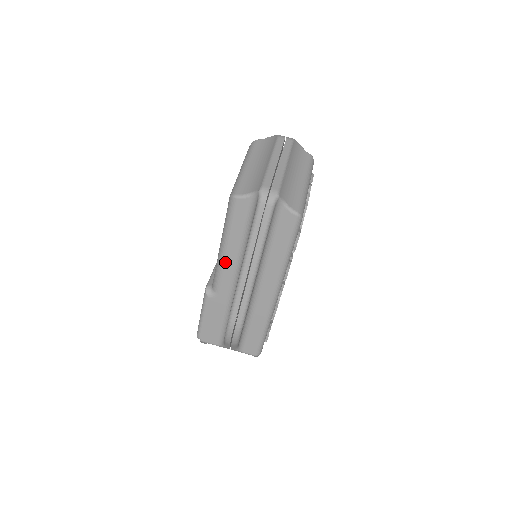
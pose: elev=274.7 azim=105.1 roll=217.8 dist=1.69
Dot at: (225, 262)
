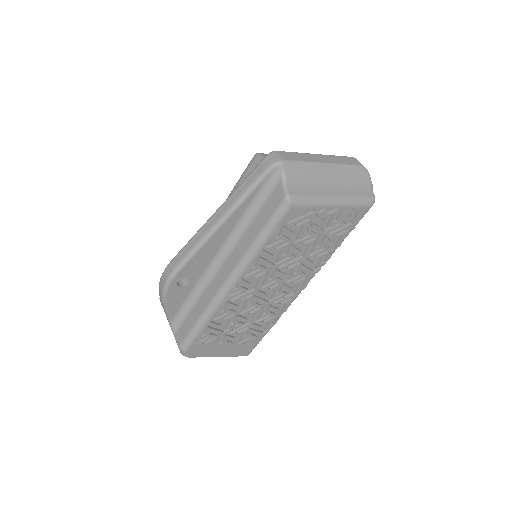
Dot at: occluded
